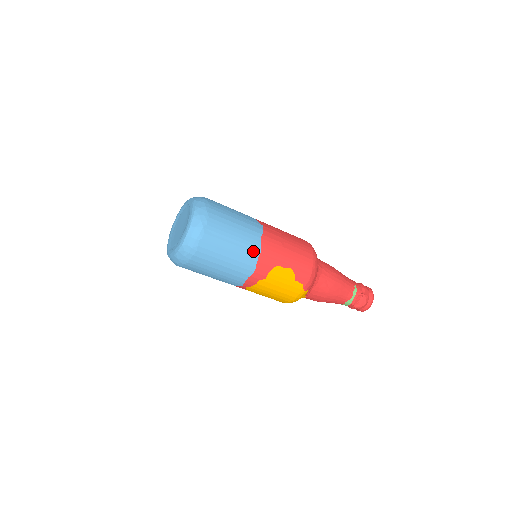
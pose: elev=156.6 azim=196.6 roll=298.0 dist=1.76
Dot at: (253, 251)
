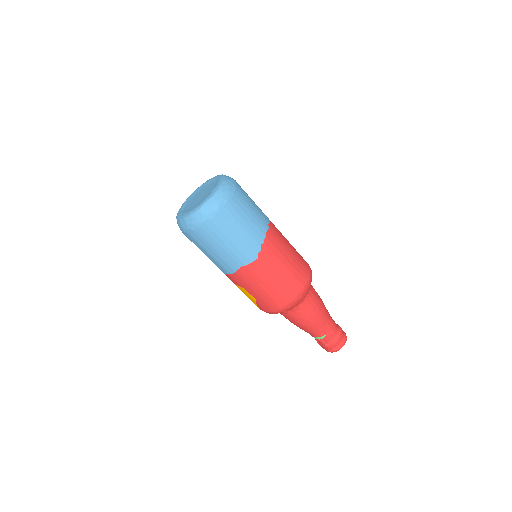
Dot at: (227, 268)
